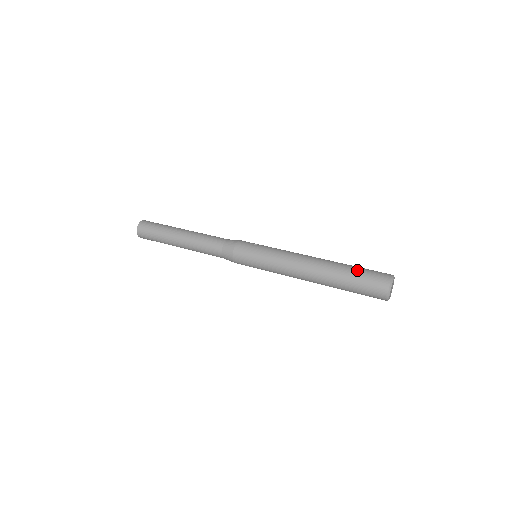
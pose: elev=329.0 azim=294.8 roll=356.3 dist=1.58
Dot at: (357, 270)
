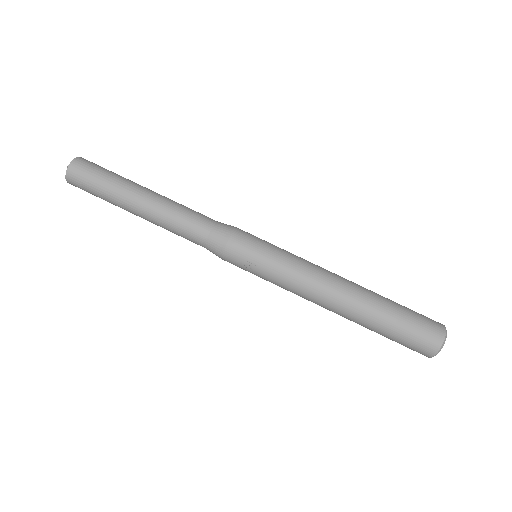
Dot at: (391, 335)
